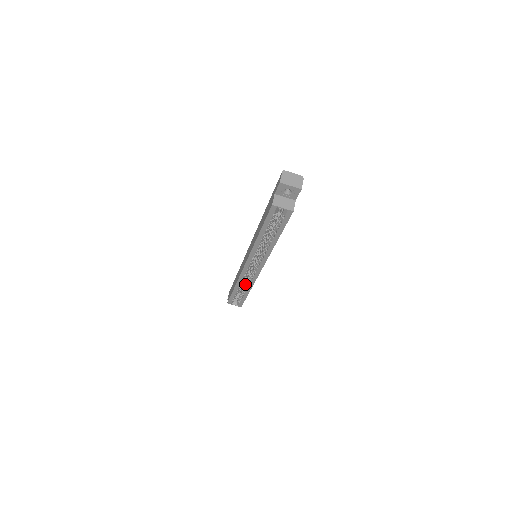
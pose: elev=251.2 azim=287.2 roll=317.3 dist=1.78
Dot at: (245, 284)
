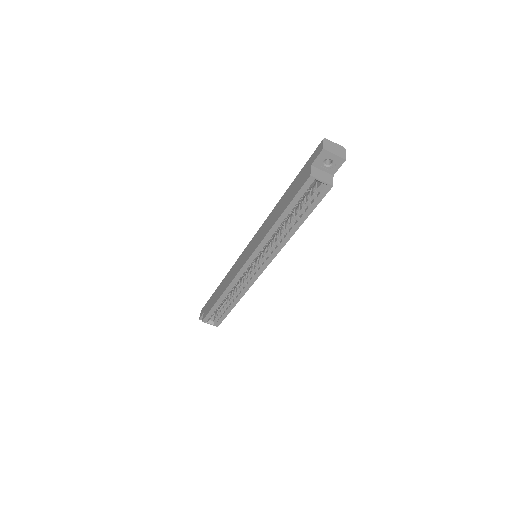
Dot at: (232, 294)
